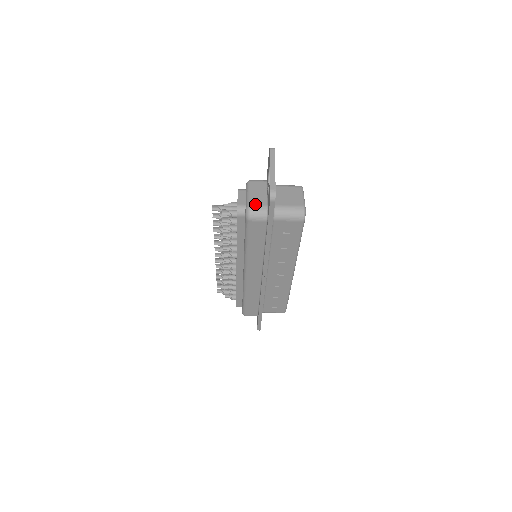
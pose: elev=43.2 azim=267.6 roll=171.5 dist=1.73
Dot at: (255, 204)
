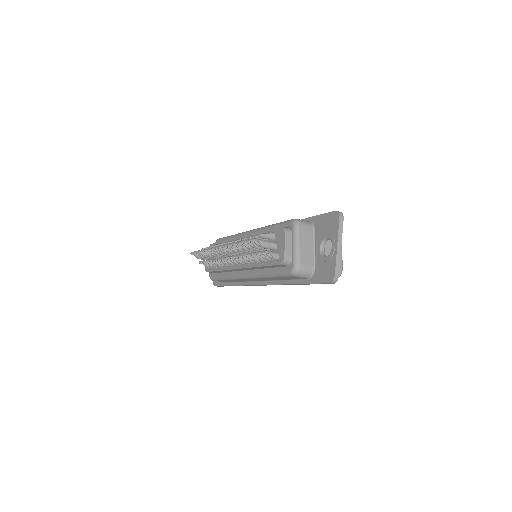
Dot at: (304, 263)
